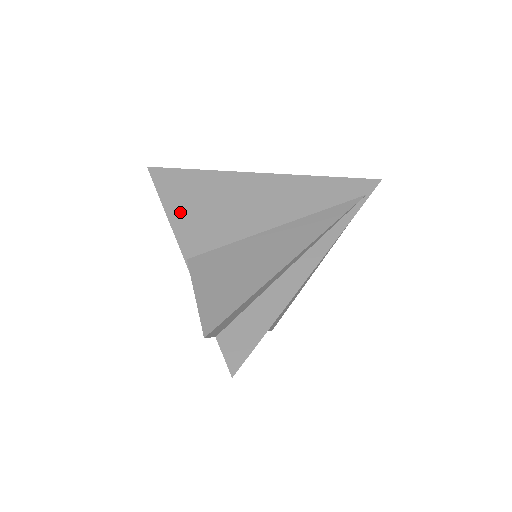
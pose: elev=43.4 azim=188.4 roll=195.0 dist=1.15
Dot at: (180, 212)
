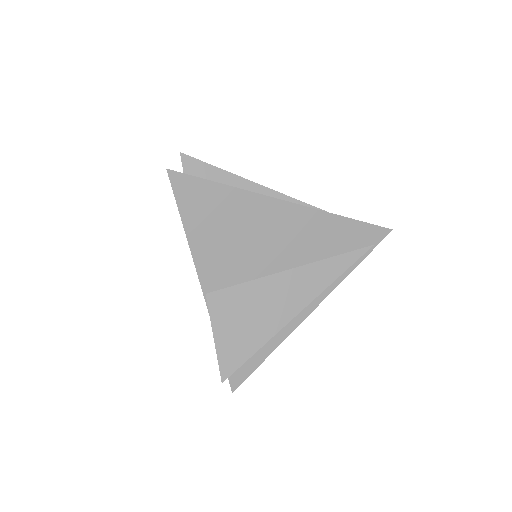
Dot at: (202, 240)
